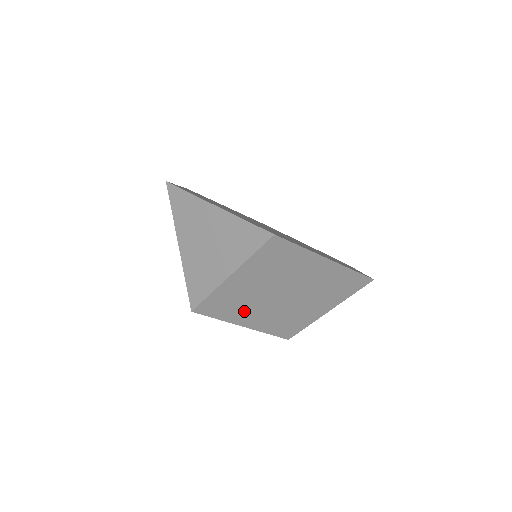
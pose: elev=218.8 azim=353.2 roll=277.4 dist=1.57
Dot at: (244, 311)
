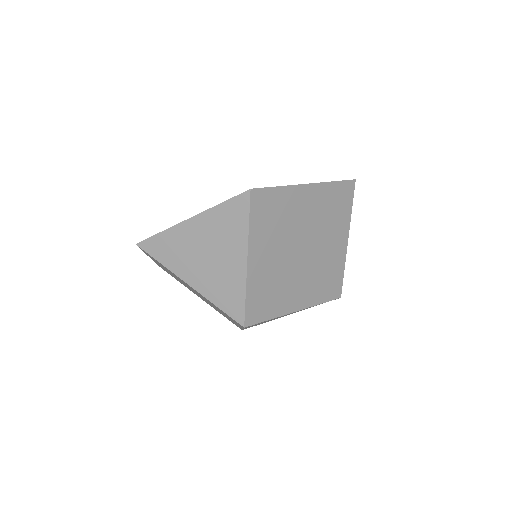
Dot at: (285, 293)
